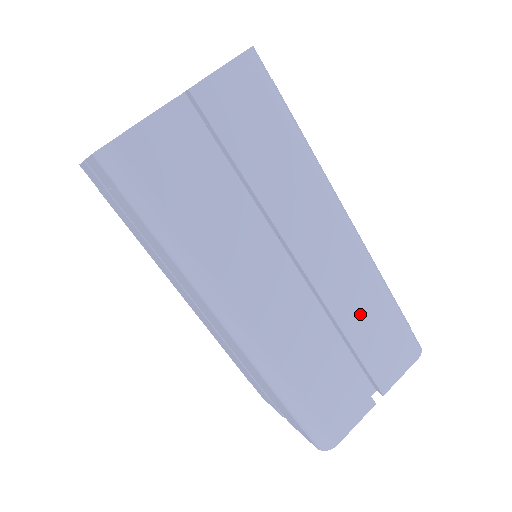
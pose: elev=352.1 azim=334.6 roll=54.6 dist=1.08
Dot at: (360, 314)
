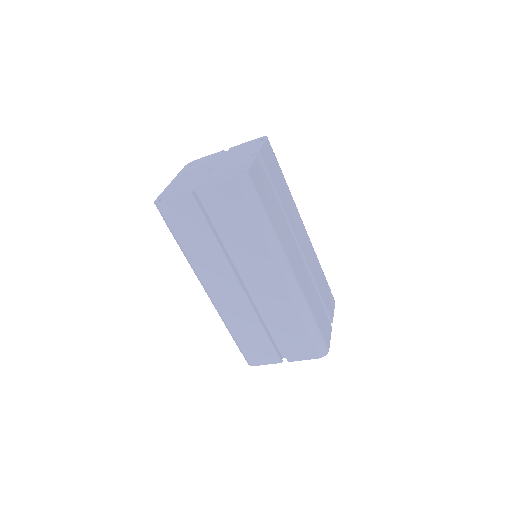
Dot at: (318, 275)
